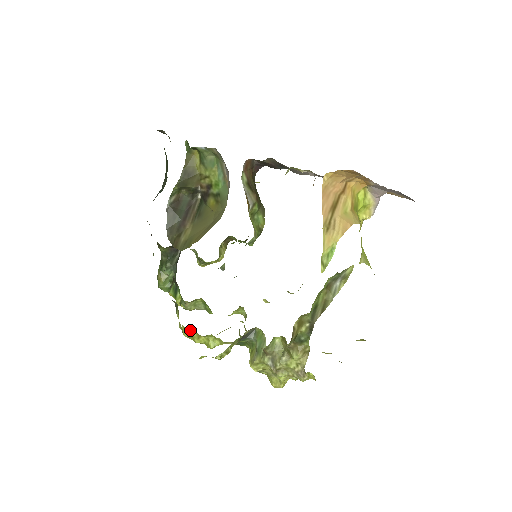
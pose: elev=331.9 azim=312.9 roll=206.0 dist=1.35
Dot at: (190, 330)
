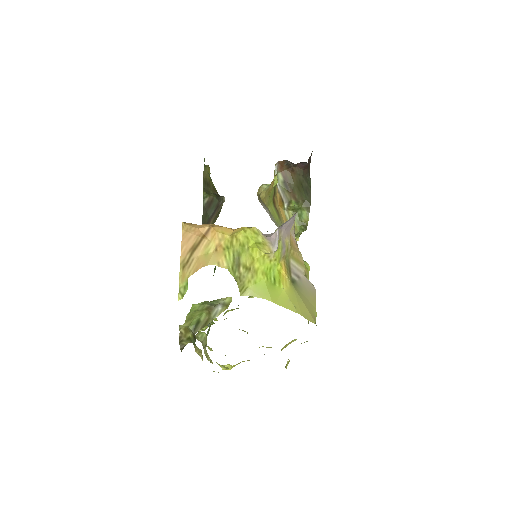
Dot at: occluded
